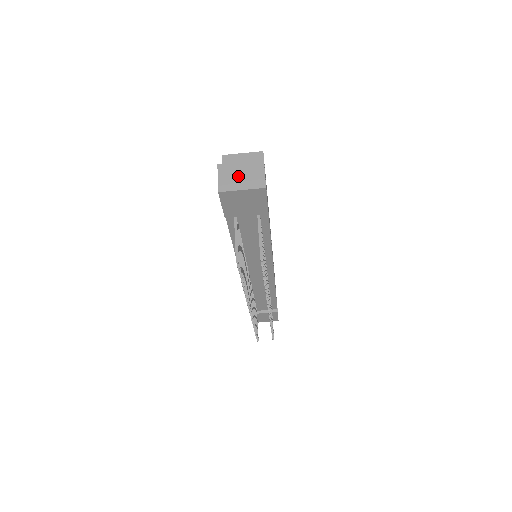
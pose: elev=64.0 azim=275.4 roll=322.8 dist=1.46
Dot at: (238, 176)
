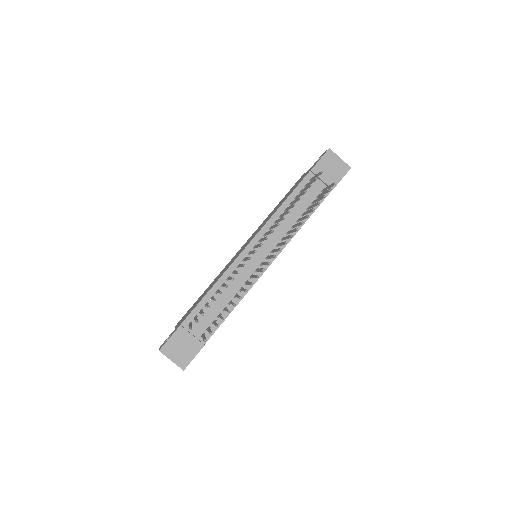
Dot at: occluded
